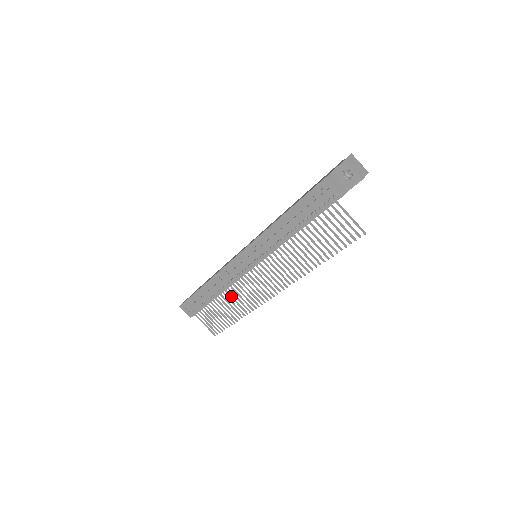
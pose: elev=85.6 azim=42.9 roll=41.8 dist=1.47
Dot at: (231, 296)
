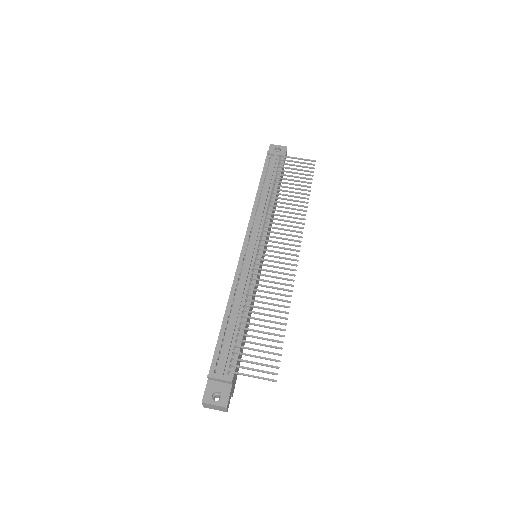
Dot at: (261, 296)
